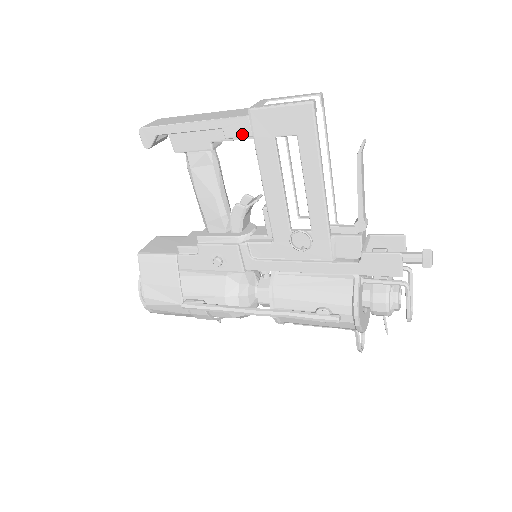
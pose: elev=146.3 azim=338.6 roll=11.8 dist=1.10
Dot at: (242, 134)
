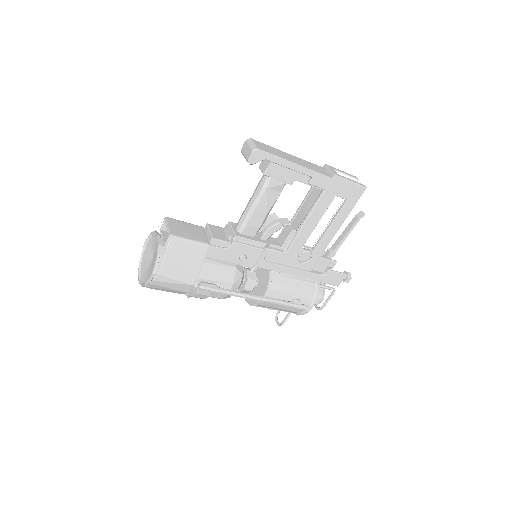
Dot at: (321, 186)
